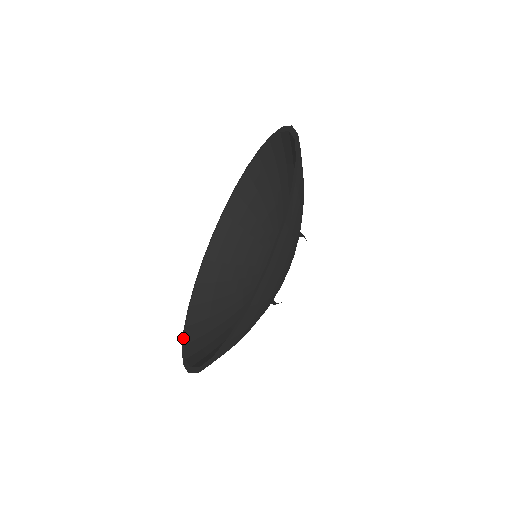
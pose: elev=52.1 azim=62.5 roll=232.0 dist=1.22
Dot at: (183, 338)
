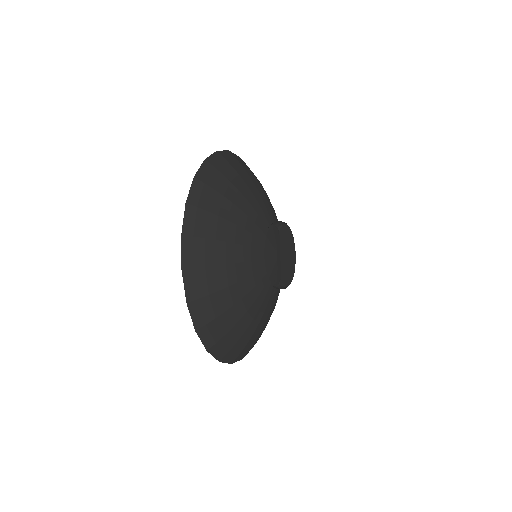
Dot at: occluded
